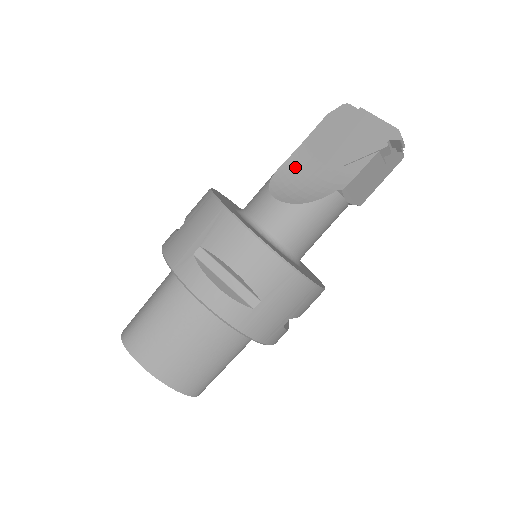
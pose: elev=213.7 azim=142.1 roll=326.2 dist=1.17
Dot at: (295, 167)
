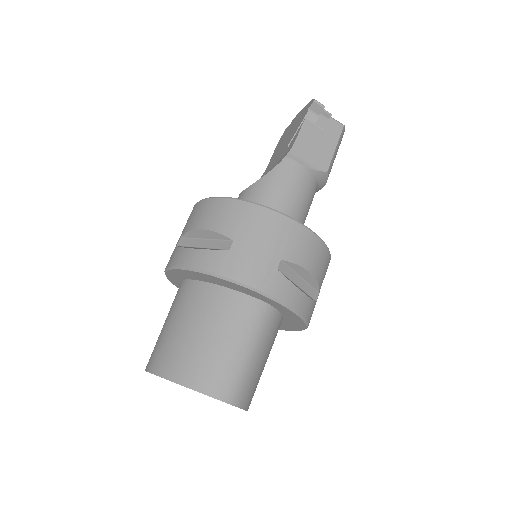
Dot at: occluded
